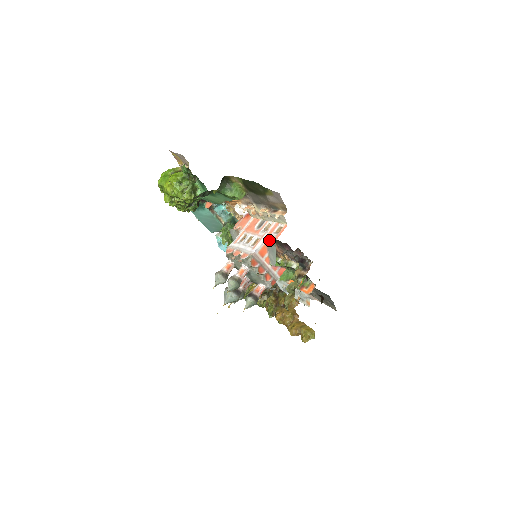
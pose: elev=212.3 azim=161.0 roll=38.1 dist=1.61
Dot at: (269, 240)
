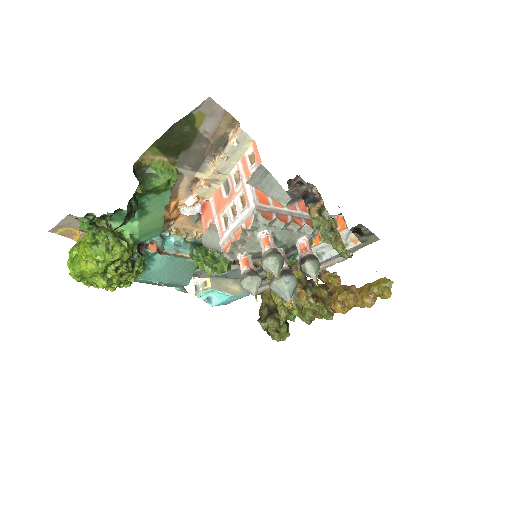
Dot at: (255, 175)
